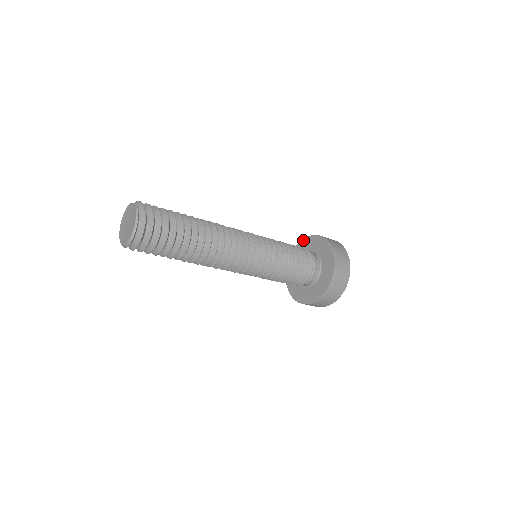
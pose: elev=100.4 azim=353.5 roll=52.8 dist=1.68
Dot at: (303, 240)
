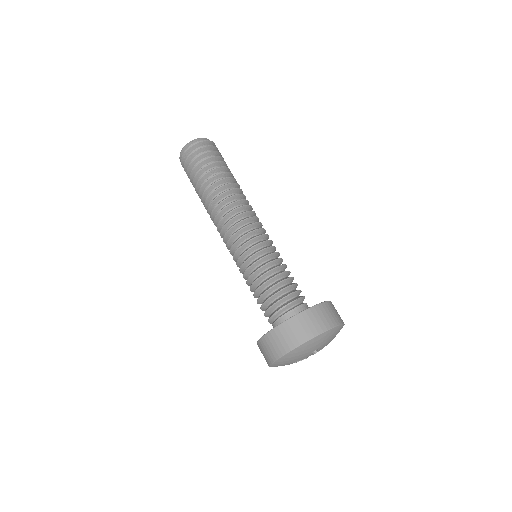
Dot at: occluded
